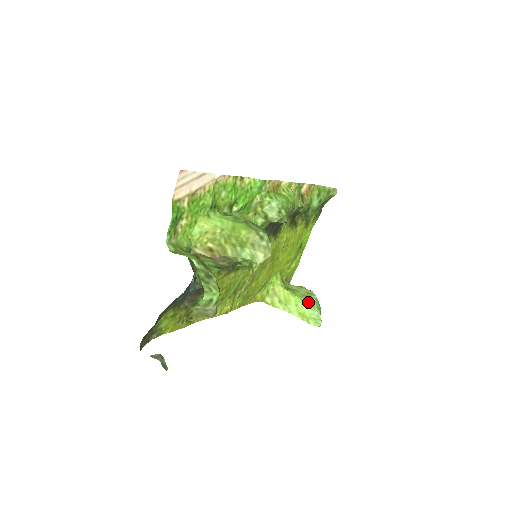
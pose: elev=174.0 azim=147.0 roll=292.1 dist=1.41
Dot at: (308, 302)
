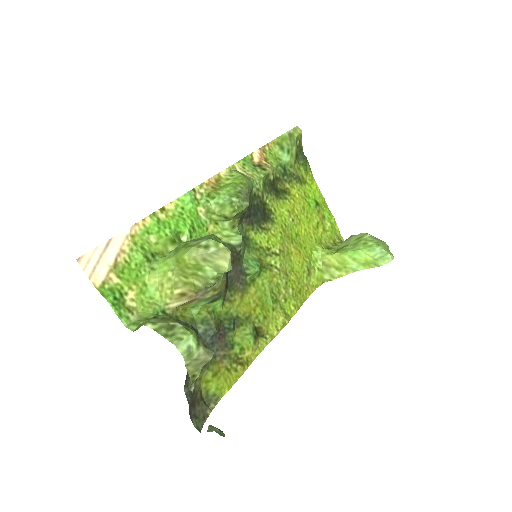
Dot at: (362, 247)
